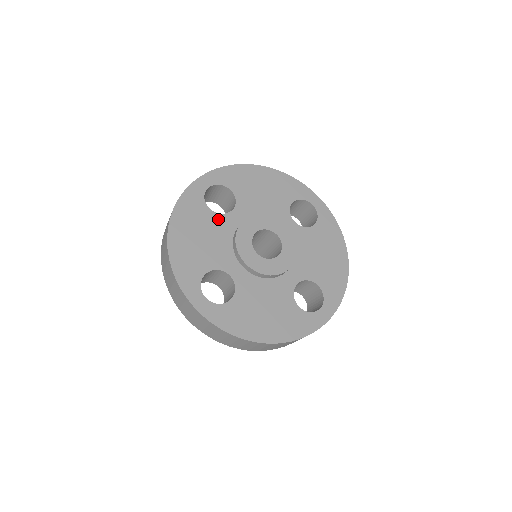
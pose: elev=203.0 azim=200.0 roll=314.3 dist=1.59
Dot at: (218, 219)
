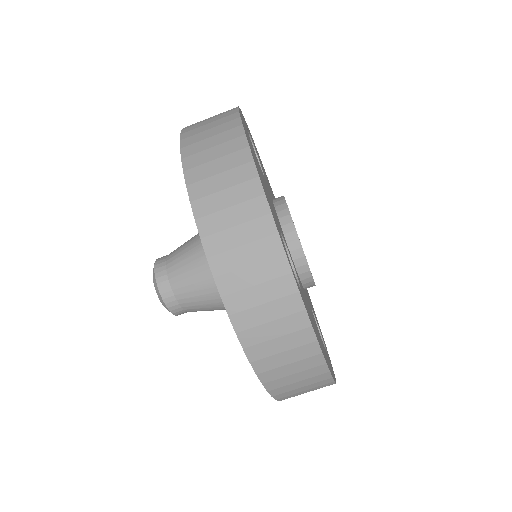
Dot at: occluded
